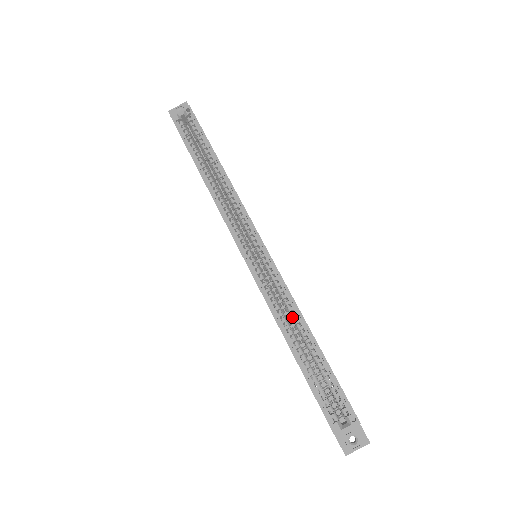
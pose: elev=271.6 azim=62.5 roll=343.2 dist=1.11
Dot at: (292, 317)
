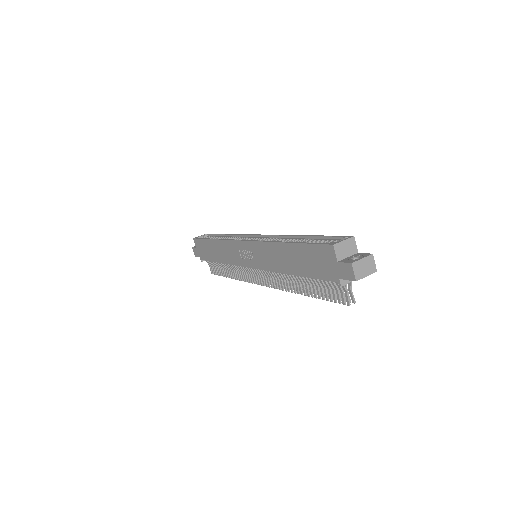
Dot at: (285, 240)
